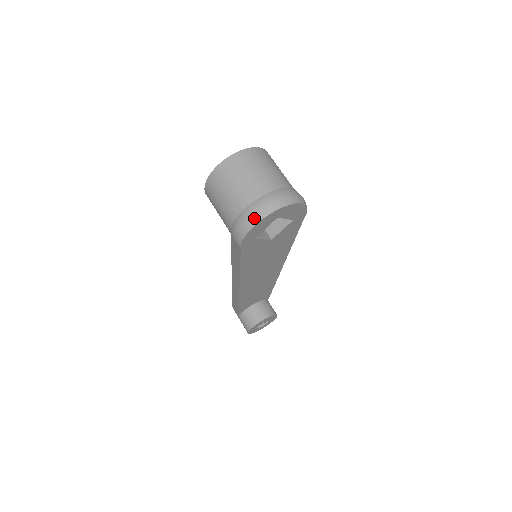
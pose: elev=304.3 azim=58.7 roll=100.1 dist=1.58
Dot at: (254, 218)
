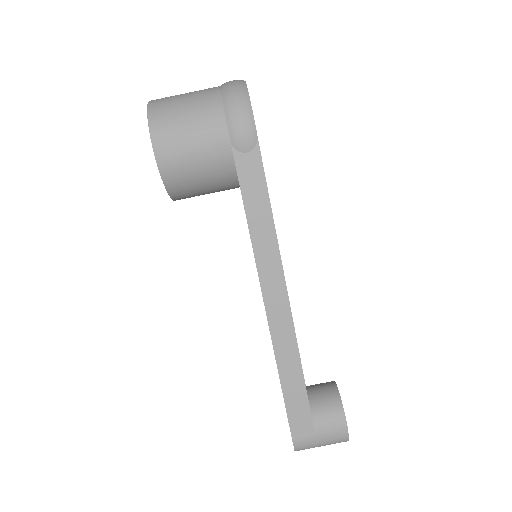
Dot at: (239, 85)
